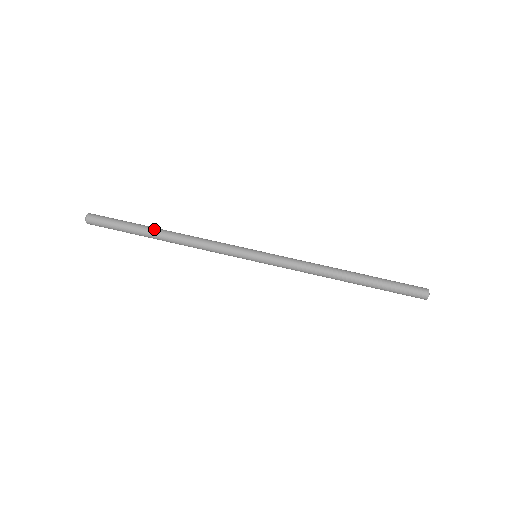
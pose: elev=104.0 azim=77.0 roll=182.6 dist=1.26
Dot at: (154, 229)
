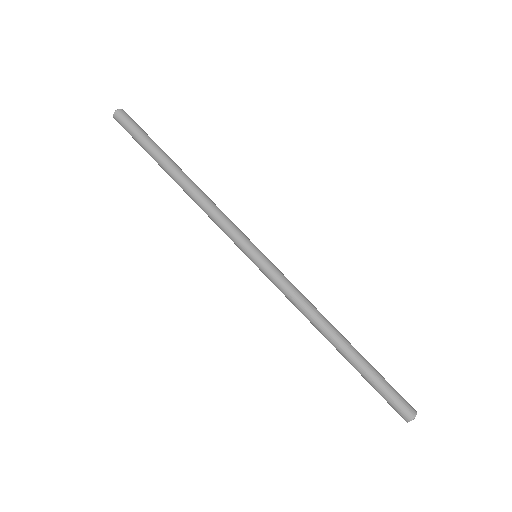
Dot at: (174, 163)
